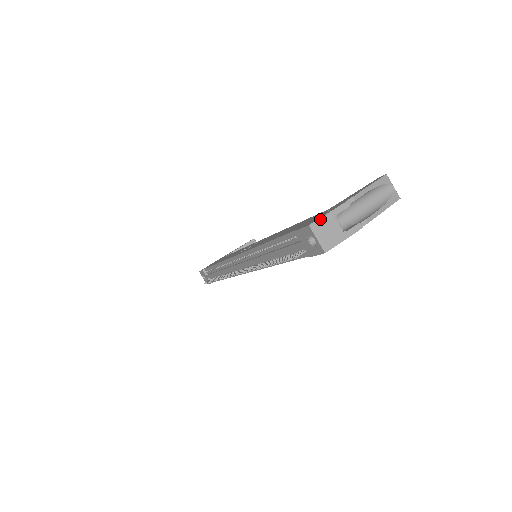
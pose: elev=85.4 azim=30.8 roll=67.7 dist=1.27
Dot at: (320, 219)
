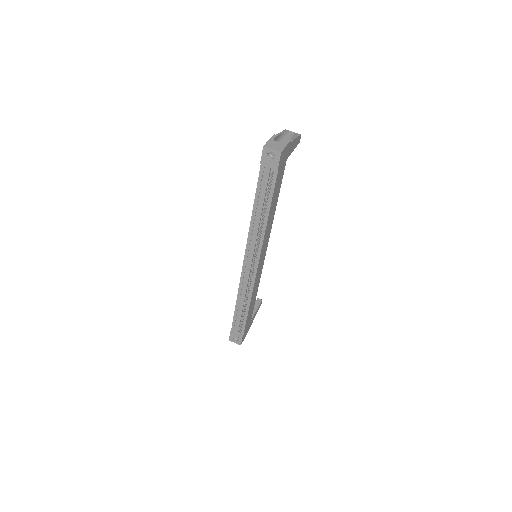
Dot at: (267, 143)
